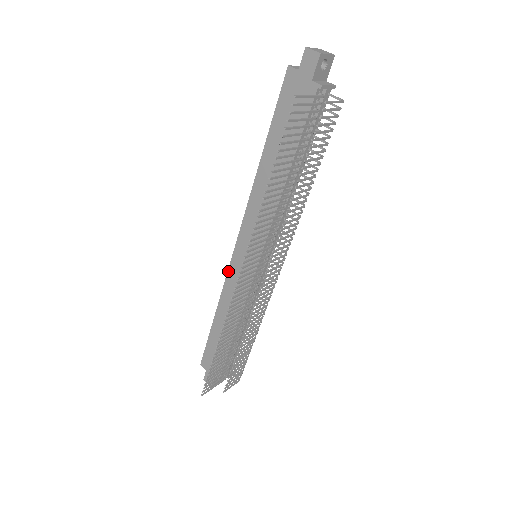
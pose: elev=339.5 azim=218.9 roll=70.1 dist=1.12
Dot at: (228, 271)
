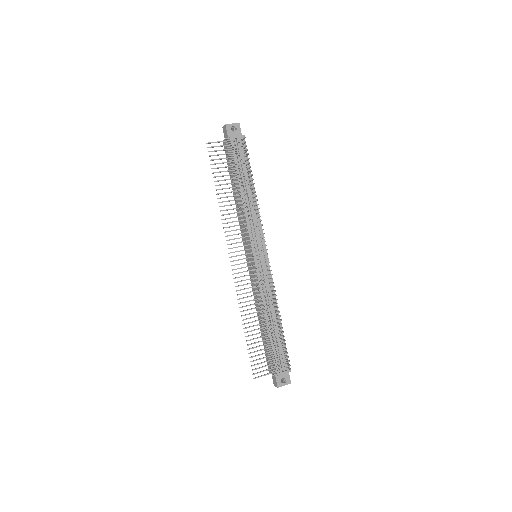
Dot at: occluded
